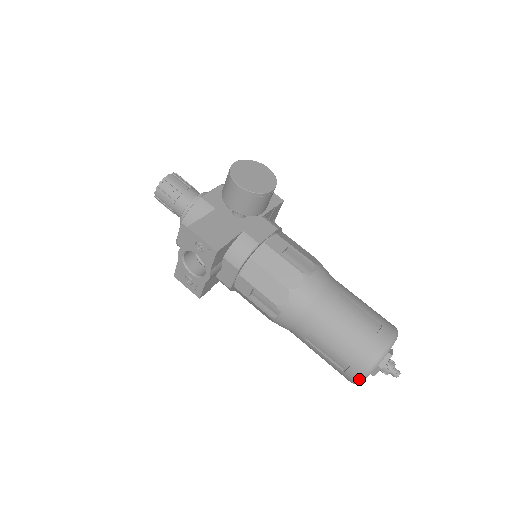
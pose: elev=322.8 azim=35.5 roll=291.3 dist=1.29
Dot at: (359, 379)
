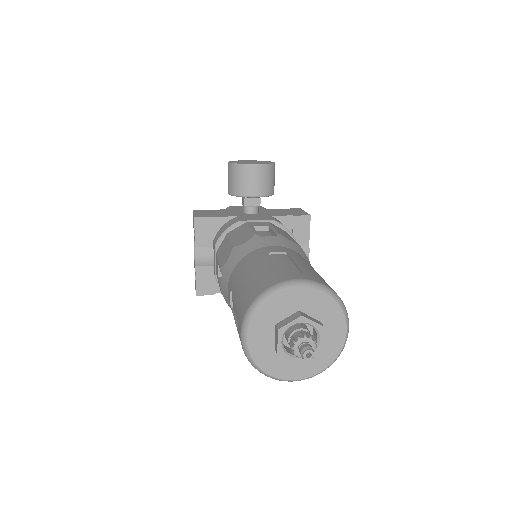
Dot at: (241, 335)
